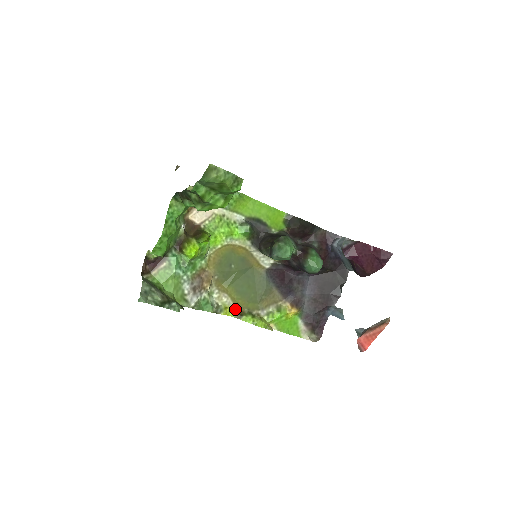
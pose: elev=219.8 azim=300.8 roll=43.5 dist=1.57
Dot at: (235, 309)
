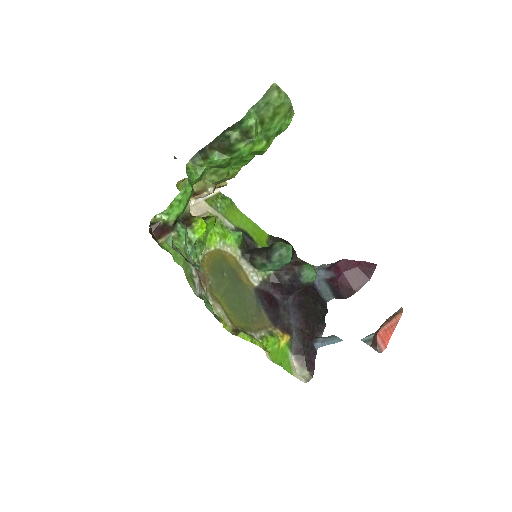
Dot at: (229, 325)
